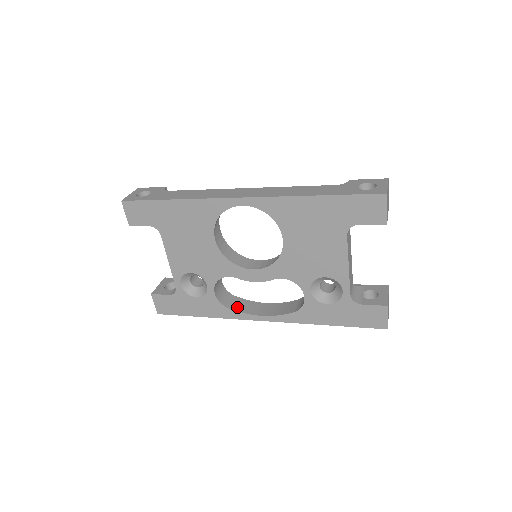
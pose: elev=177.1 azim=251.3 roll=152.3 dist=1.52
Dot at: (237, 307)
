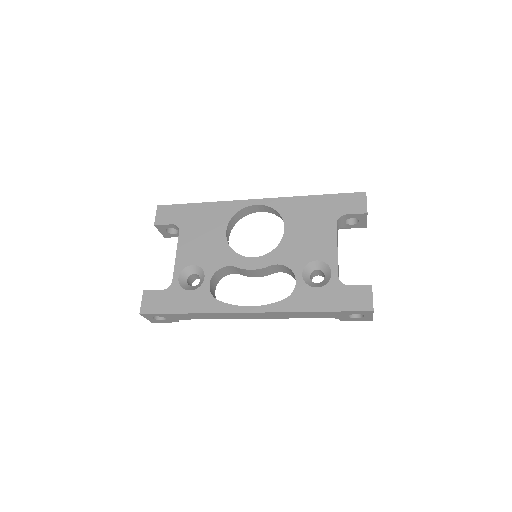
Dot at: occluded
